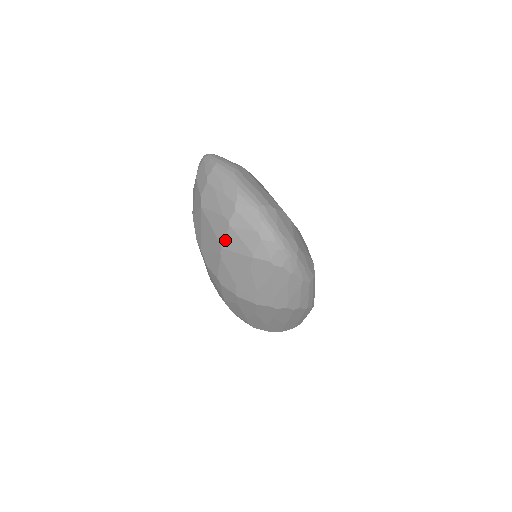
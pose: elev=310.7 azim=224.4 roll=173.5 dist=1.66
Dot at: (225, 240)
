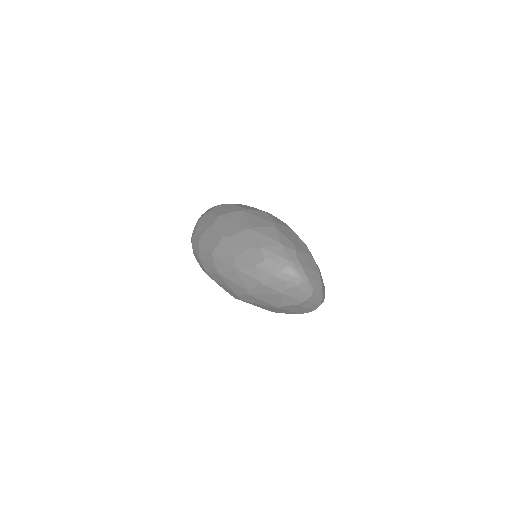
Dot at: occluded
